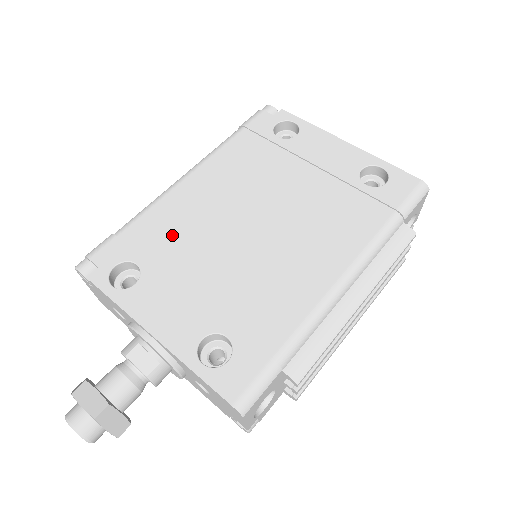
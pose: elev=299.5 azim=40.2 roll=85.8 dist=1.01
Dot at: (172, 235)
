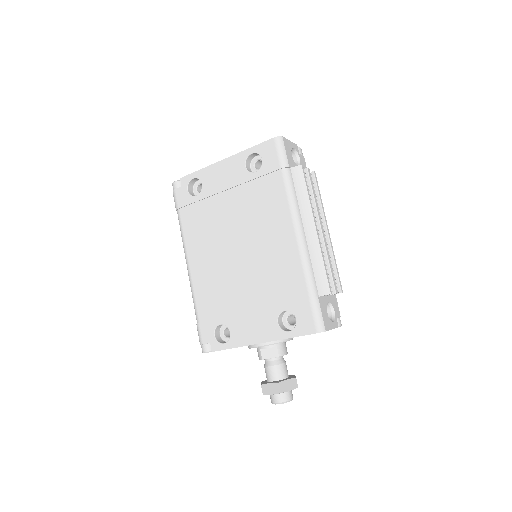
Dot at: (216, 296)
